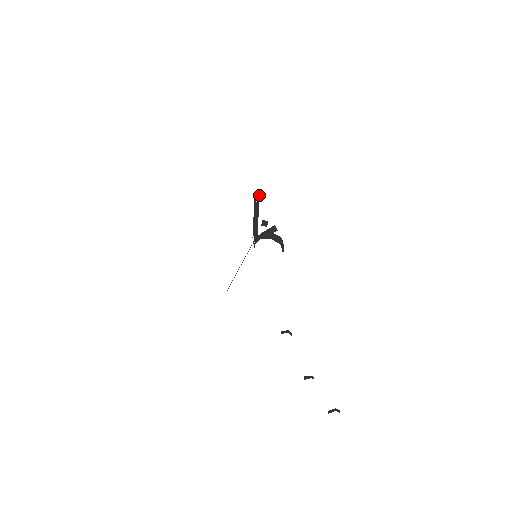
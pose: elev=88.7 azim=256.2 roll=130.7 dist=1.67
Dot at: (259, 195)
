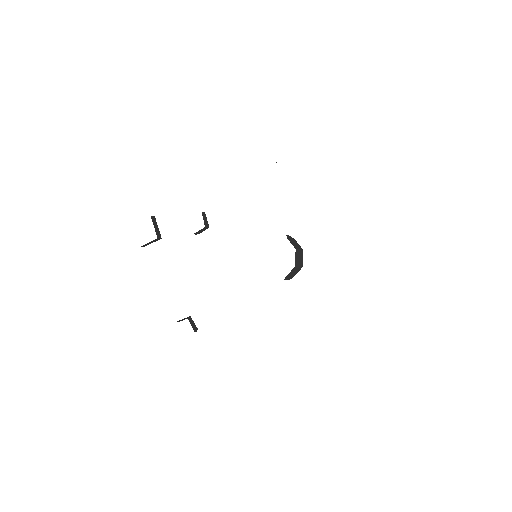
Dot at: occluded
